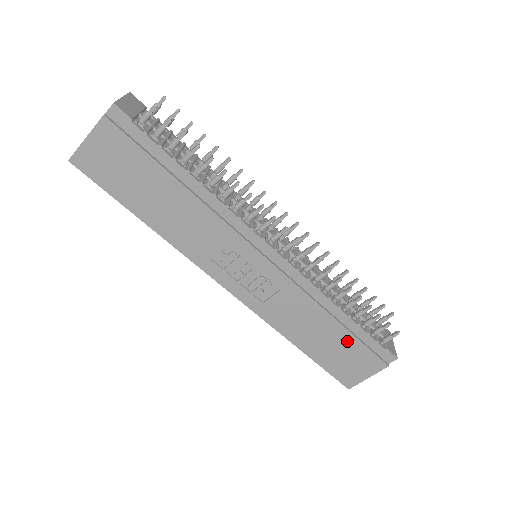
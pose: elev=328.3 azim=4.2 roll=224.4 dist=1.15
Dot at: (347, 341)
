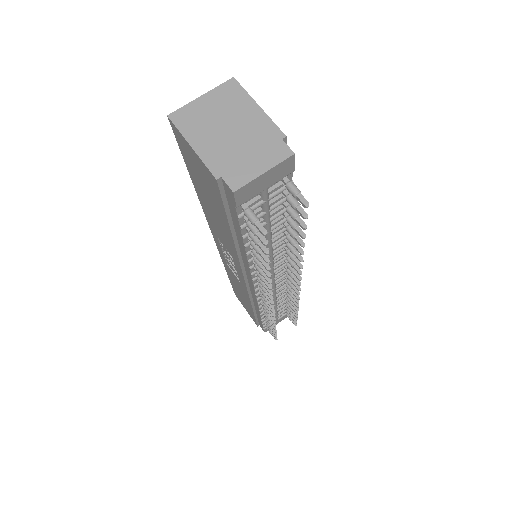
Dot at: occluded
